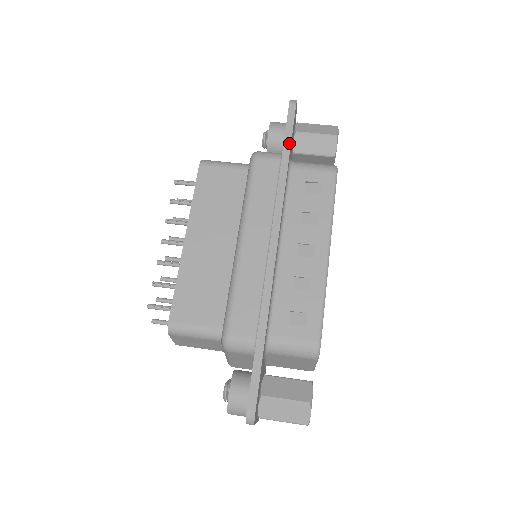
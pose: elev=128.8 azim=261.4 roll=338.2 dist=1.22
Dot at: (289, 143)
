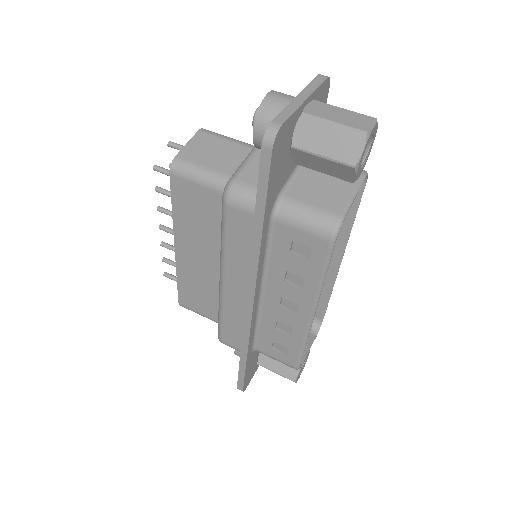
Dot at: (262, 207)
